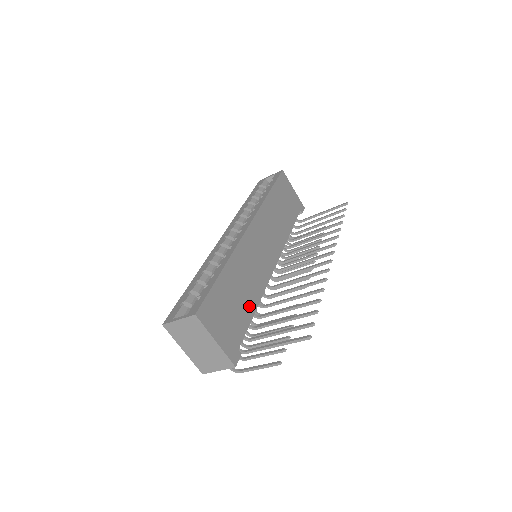
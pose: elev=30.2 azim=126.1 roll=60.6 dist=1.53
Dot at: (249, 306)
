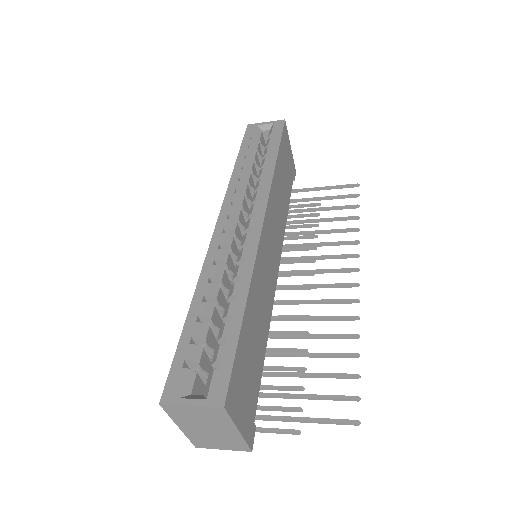
Dot at: (261, 349)
